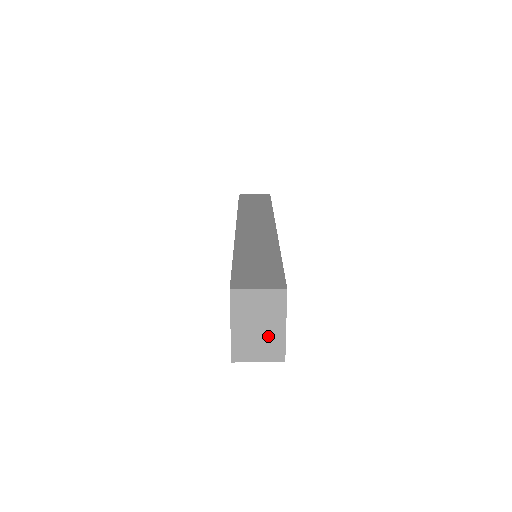
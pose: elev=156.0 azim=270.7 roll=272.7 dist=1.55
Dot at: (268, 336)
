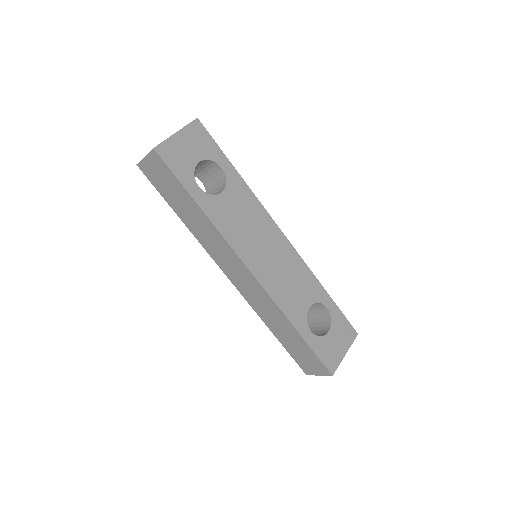
Dot at: occluded
